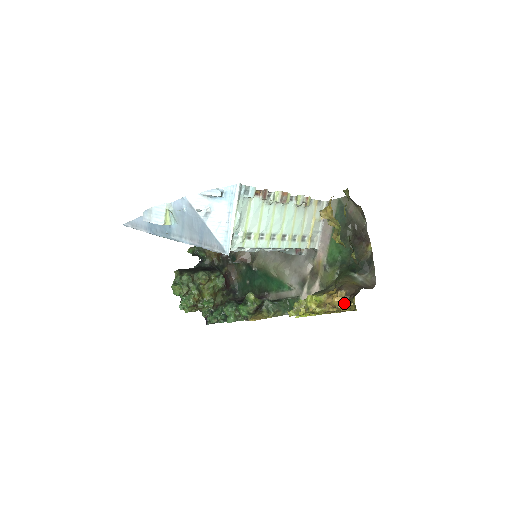
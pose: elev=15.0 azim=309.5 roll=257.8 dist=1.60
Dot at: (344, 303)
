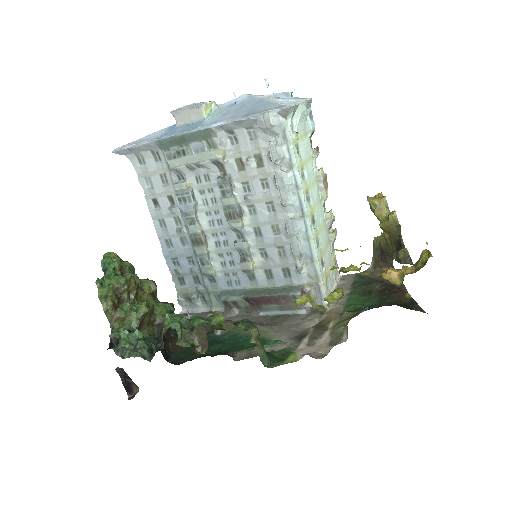
Dot at: (403, 271)
